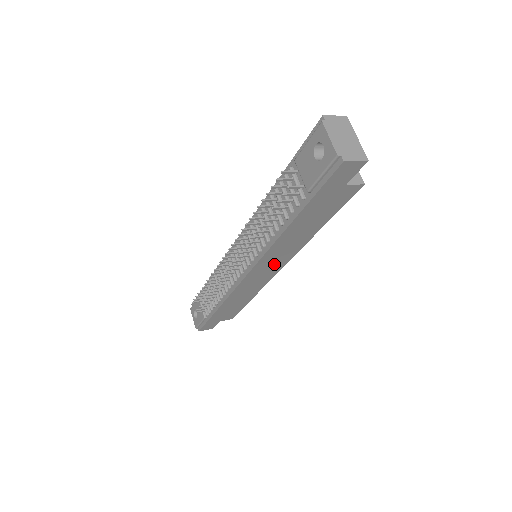
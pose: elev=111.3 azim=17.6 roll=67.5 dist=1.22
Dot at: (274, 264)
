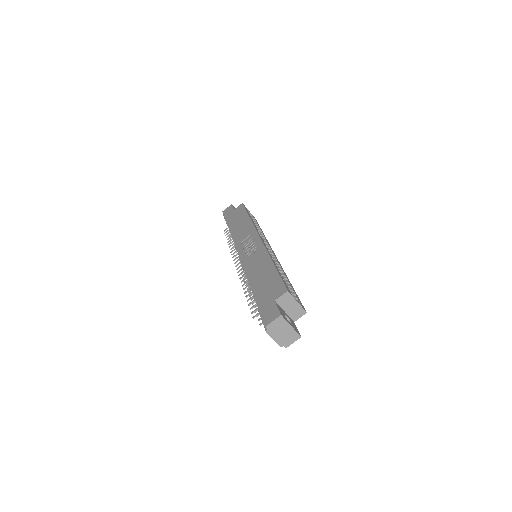
Dot at: occluded
